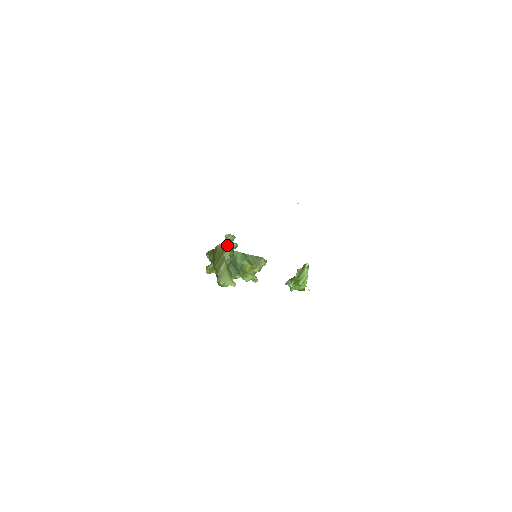
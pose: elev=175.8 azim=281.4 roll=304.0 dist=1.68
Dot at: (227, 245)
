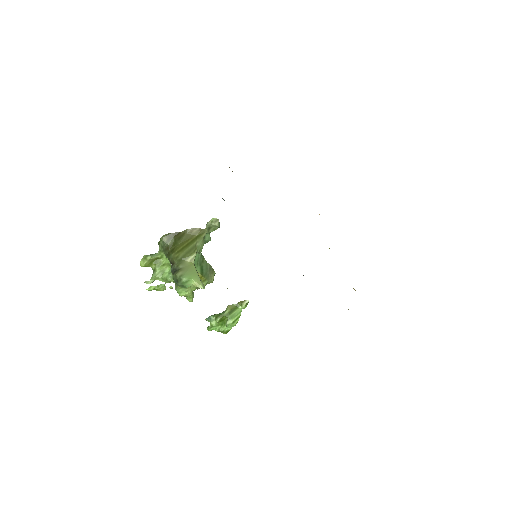
Dot at: (203, 233)
